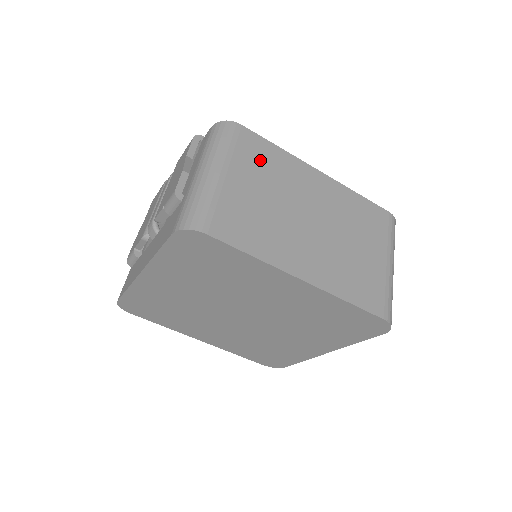
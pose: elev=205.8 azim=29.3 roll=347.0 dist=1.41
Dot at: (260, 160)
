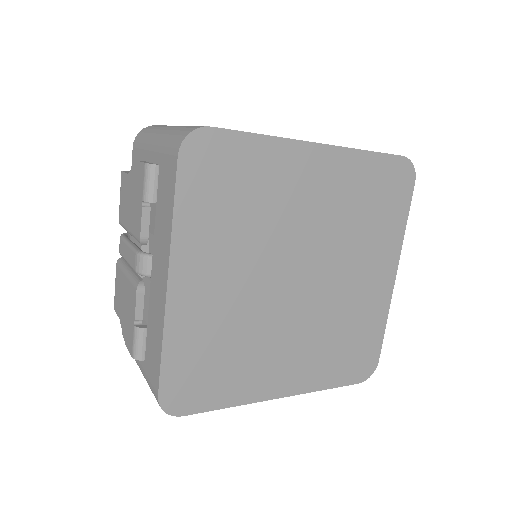
Dot at: occluded
